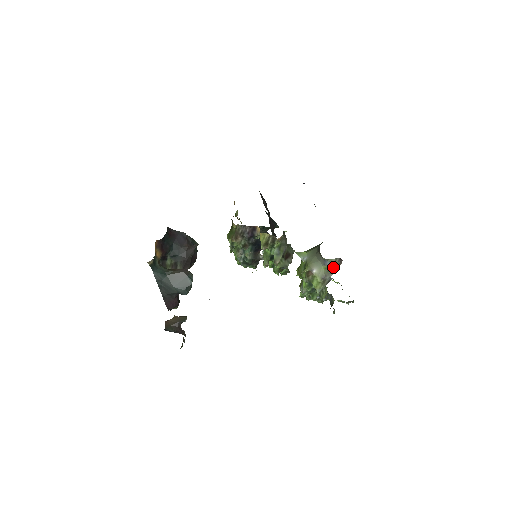
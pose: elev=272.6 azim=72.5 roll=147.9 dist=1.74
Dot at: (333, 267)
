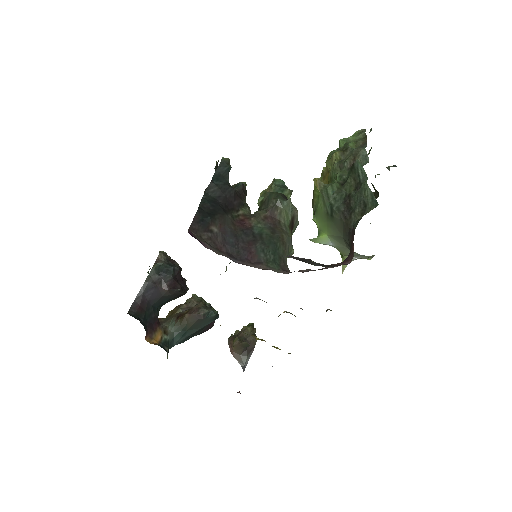
Dot at: occluded
